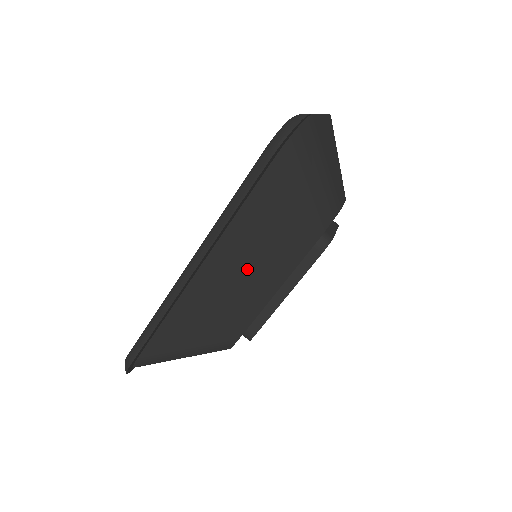
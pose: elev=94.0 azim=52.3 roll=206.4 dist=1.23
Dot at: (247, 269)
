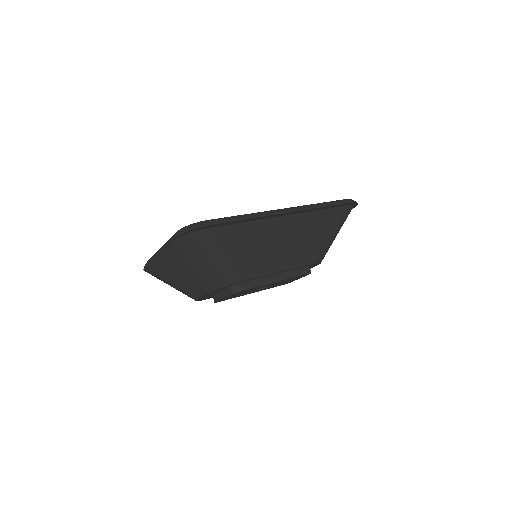
Dot at: (291, 242)
